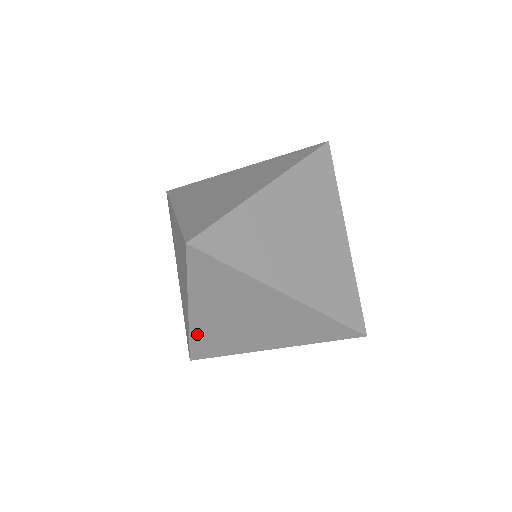
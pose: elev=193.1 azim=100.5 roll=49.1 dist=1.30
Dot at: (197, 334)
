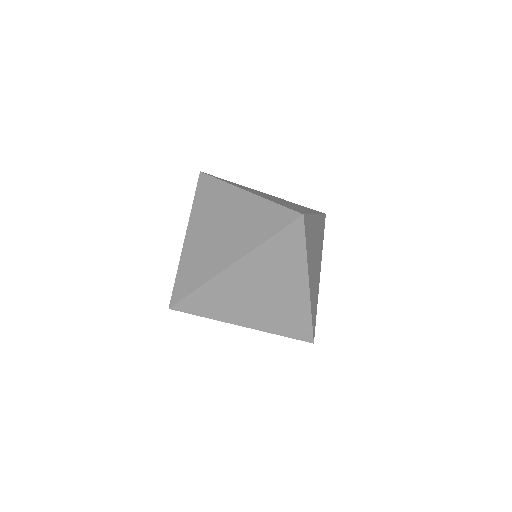
Dot at: occluded
